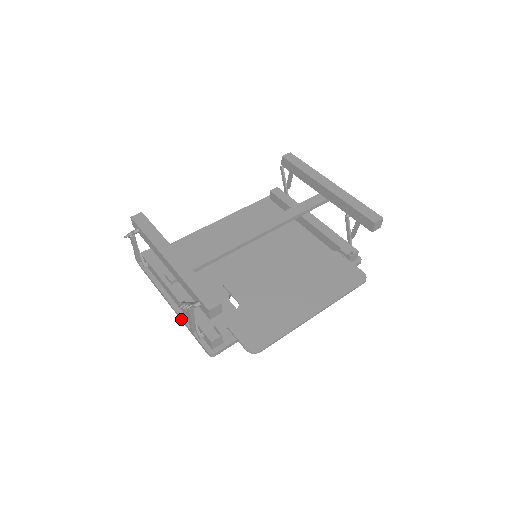
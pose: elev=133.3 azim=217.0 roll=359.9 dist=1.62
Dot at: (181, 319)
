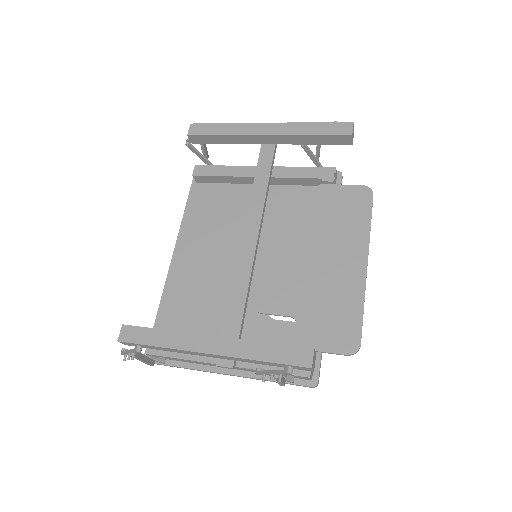
Dot at: occluded
